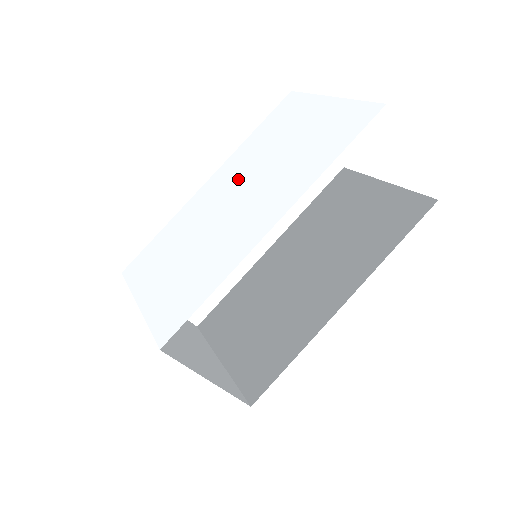
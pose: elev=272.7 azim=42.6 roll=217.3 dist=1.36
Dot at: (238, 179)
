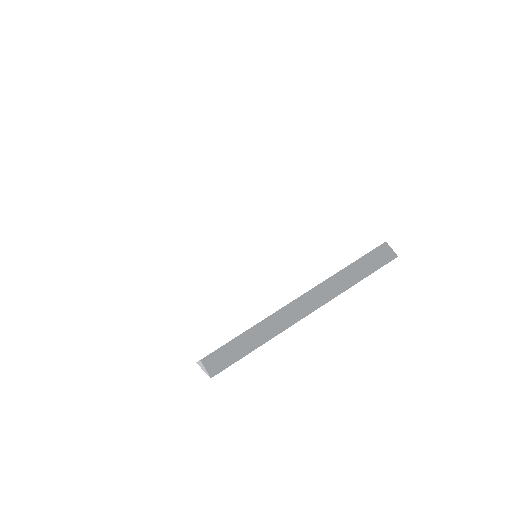
Dot at: (278, 192)
